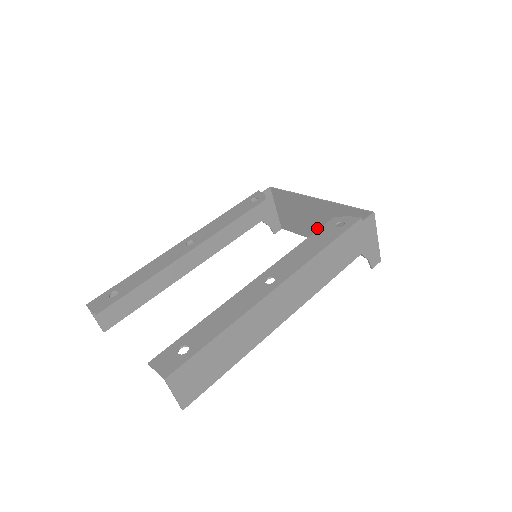
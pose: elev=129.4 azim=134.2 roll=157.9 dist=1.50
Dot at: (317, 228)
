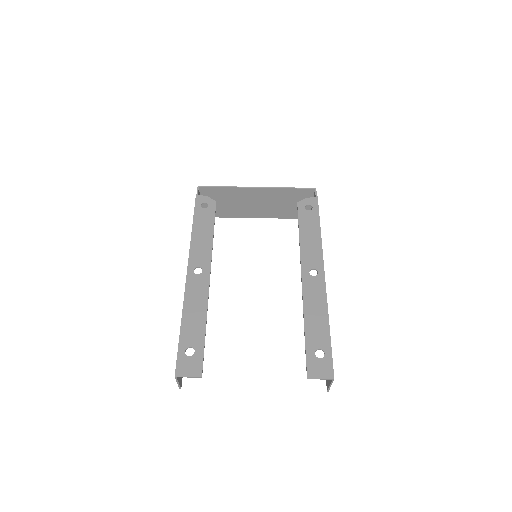
Dot at: (250, 209)
